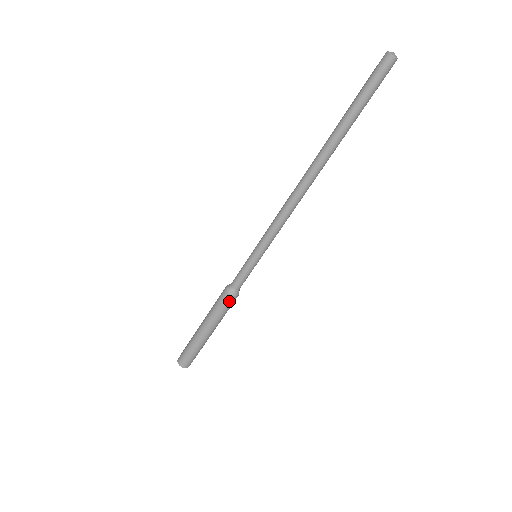
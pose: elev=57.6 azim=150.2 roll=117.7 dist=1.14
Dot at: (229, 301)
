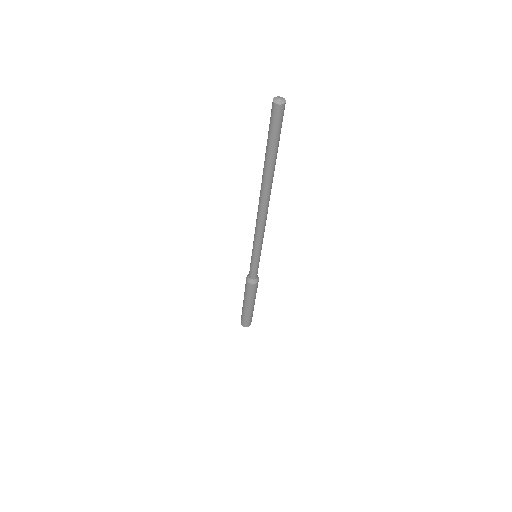
Dot at: (253, 287)
